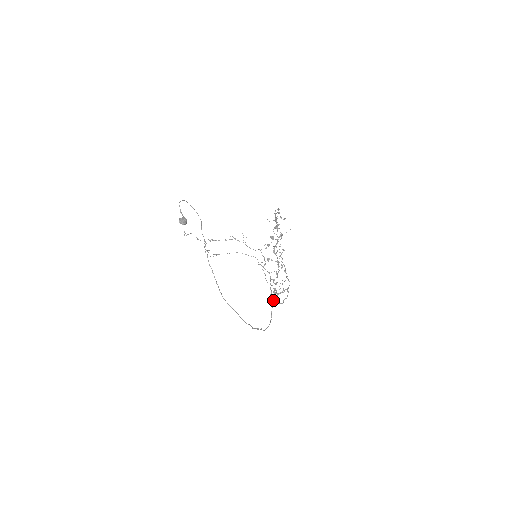
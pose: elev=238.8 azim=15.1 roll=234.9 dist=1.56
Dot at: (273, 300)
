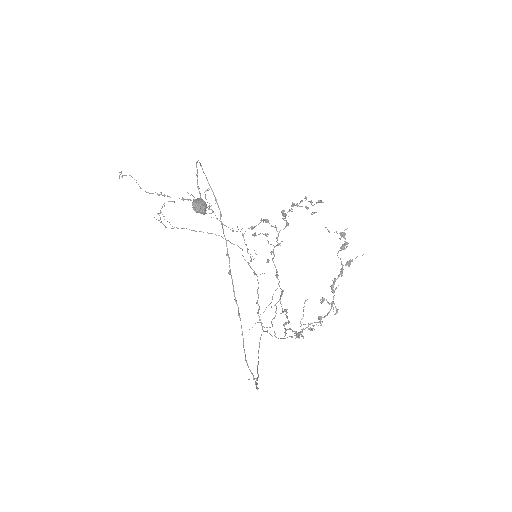
Dot at: (282, 338)
